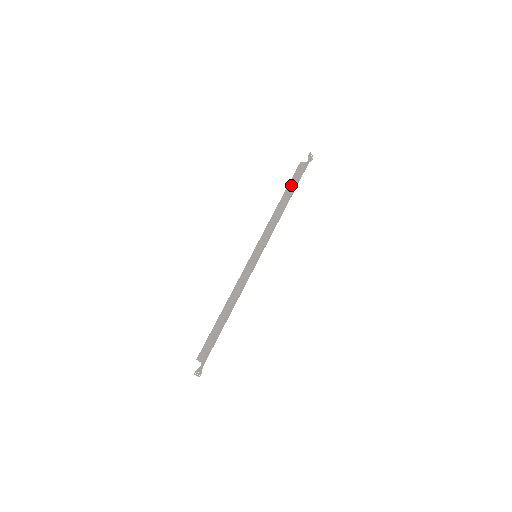
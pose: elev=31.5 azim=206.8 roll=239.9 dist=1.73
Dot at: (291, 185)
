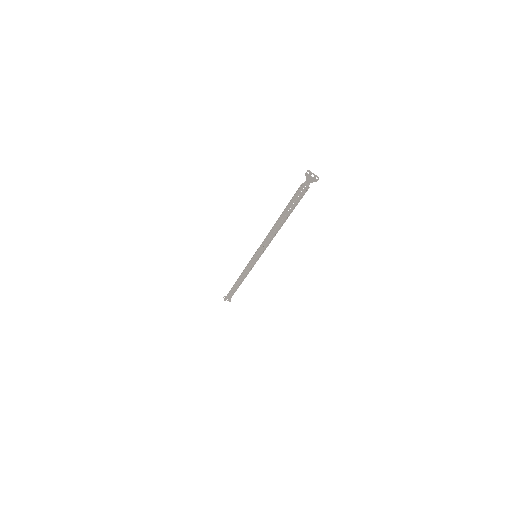
Dot at: occluded
